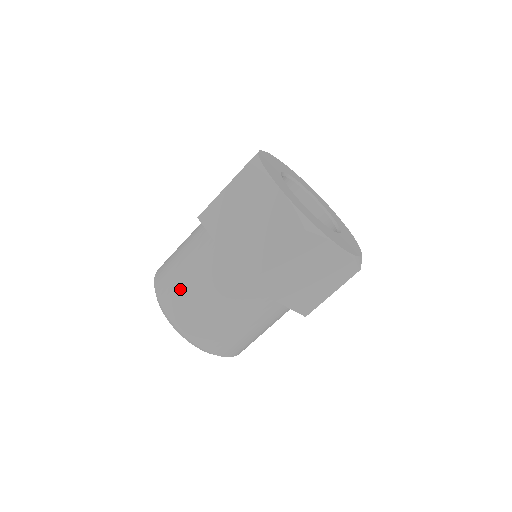
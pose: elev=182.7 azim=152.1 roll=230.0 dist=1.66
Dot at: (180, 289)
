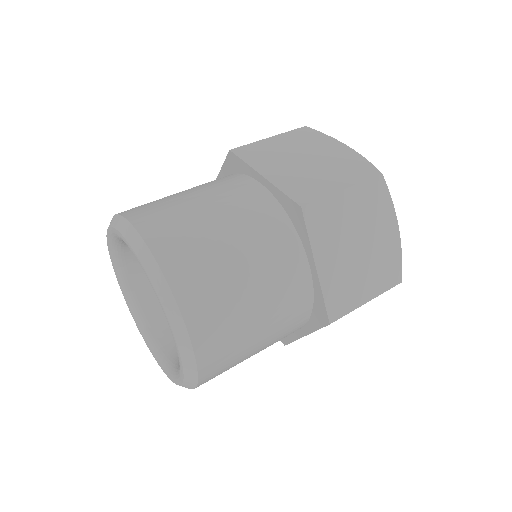
Dot at: (227, 298)
